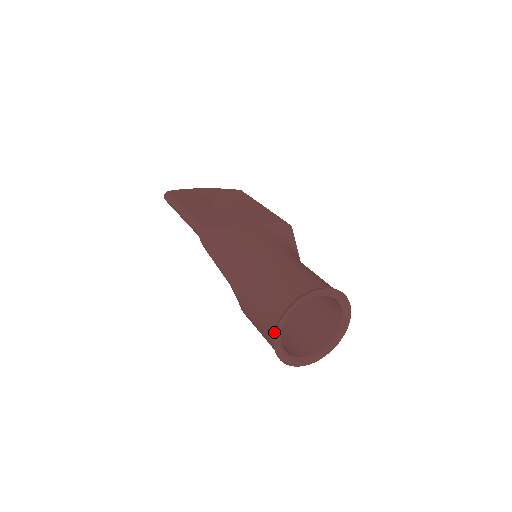
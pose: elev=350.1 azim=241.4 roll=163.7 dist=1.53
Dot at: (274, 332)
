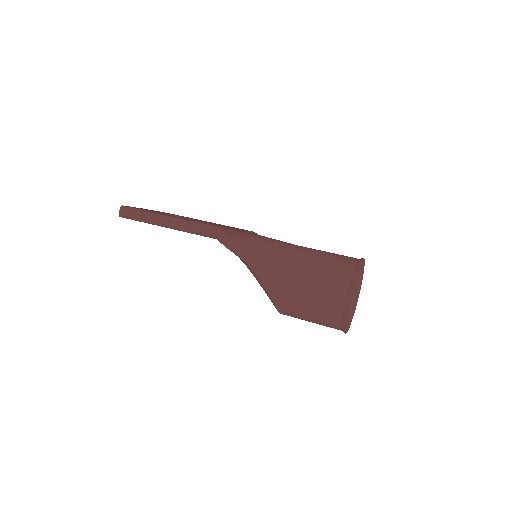
Dot at: (346, 297)
